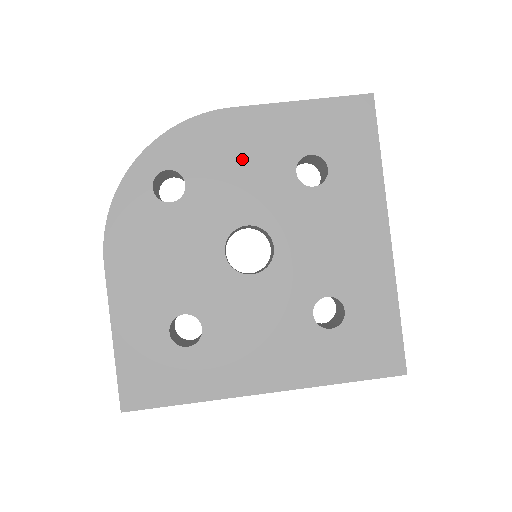
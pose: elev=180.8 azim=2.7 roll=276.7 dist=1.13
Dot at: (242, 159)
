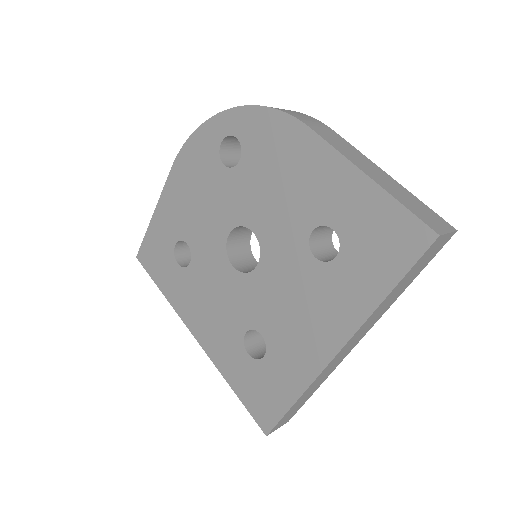
Dot at: (285, 180)
